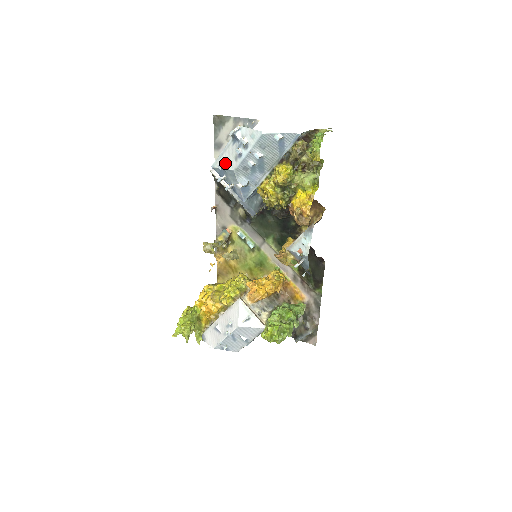
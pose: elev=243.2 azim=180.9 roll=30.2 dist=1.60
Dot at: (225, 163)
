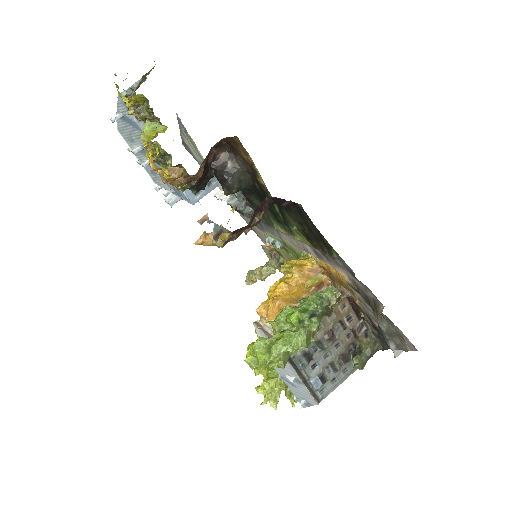
Dot at: occluded
